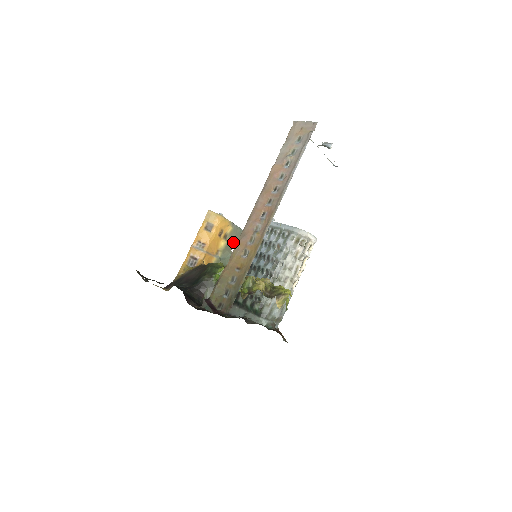
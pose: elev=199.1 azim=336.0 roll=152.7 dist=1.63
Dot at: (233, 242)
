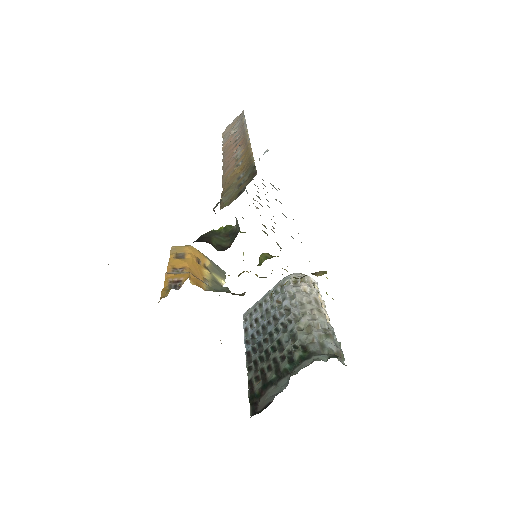
Dot at: (219, 279)
